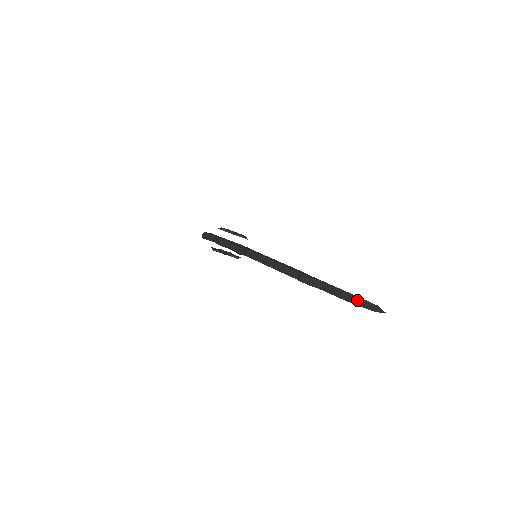
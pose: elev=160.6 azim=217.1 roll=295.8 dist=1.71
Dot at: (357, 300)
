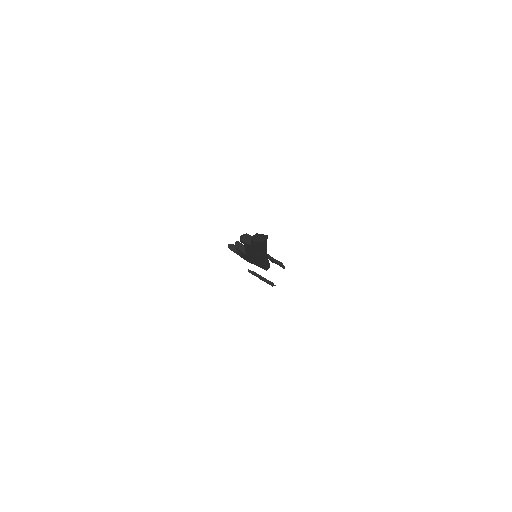
Dot at: (257, 235)
